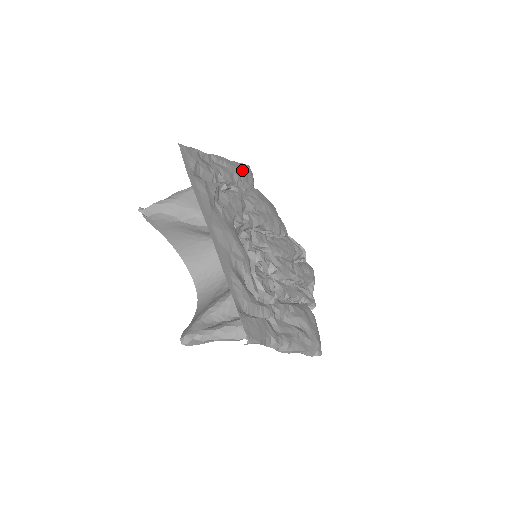
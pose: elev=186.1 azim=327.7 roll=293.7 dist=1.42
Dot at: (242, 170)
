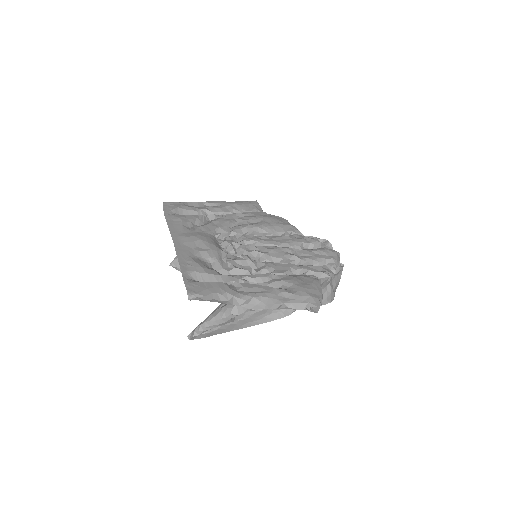
Dot at: (240, 204)
